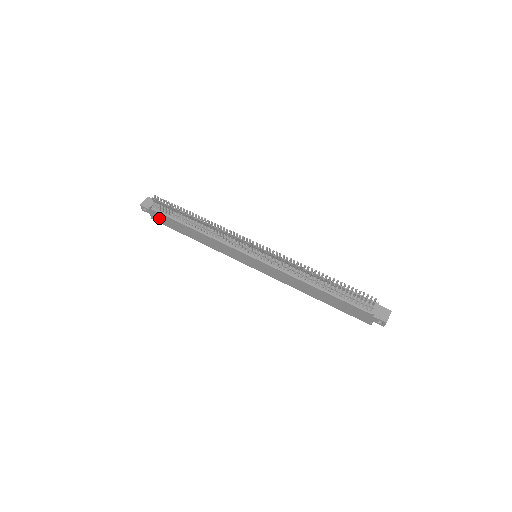
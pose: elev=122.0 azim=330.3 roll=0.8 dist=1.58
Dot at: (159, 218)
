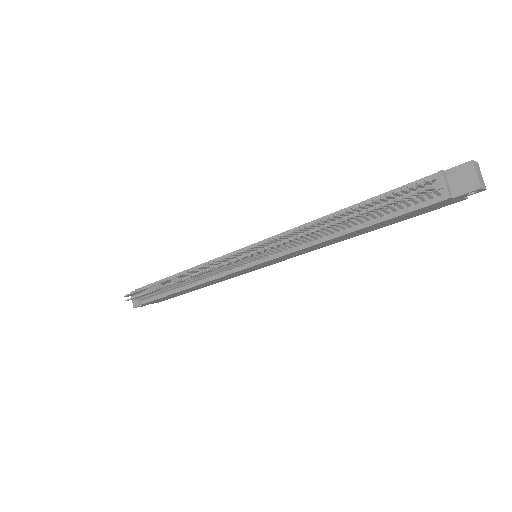
Dot at: (158, 301)
